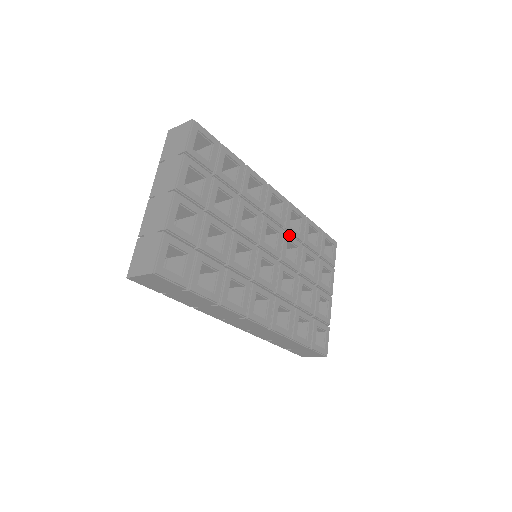
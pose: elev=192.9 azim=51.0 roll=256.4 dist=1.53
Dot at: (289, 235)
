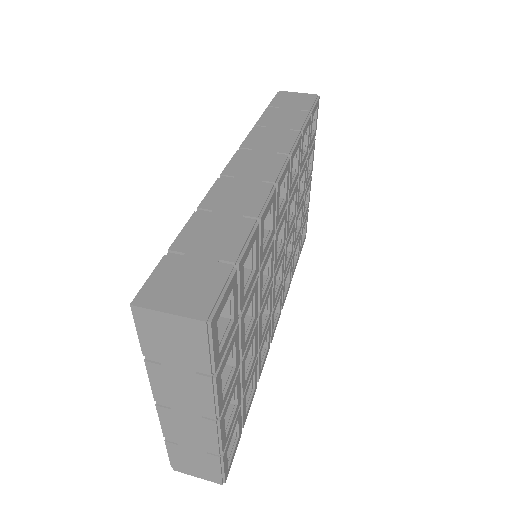
Dot at: (290, 199)
